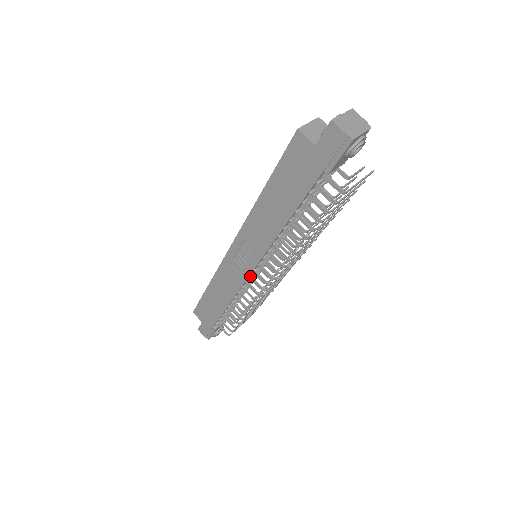
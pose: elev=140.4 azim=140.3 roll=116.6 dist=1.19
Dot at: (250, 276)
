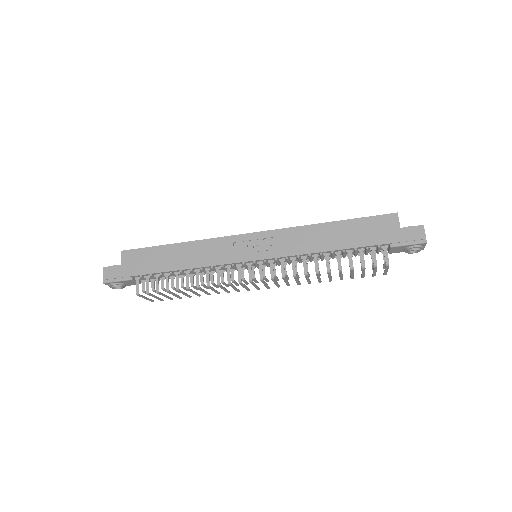
Dot at: (244, 262)
